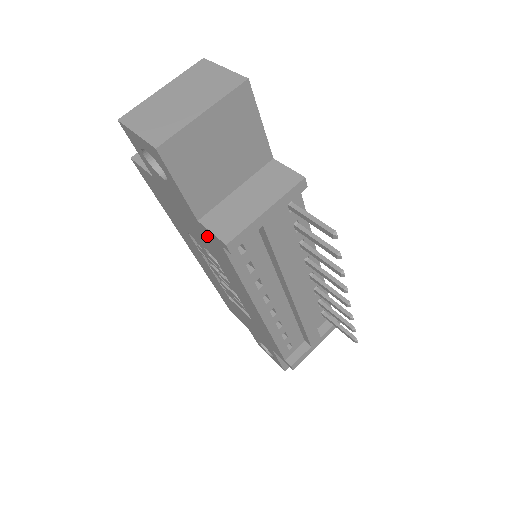
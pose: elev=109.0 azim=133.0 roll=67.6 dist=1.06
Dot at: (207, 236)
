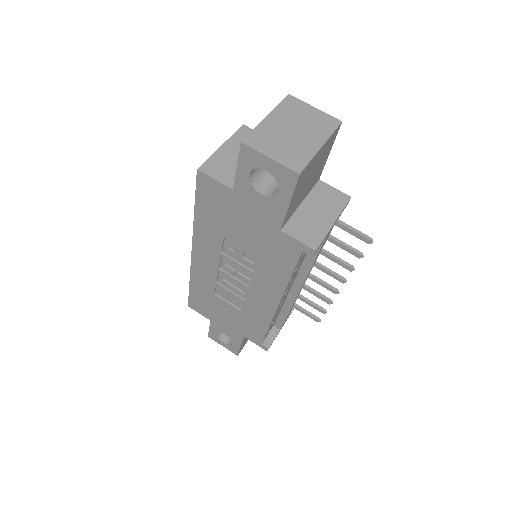
Dot at: (279, 243)
